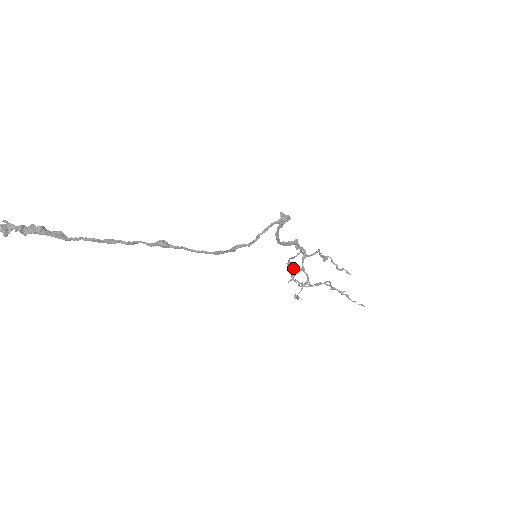
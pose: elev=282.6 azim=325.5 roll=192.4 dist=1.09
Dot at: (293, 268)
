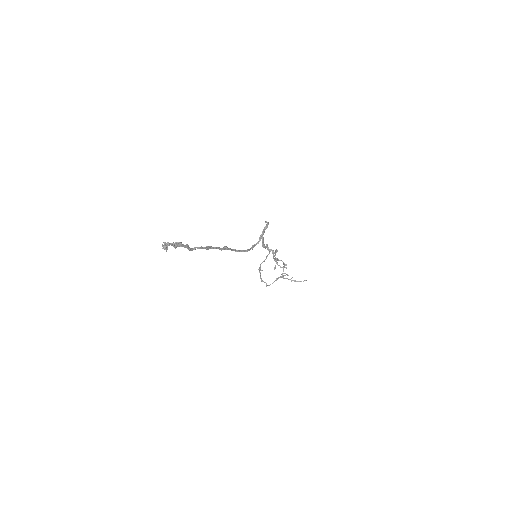
Dot at: (260, 274)
